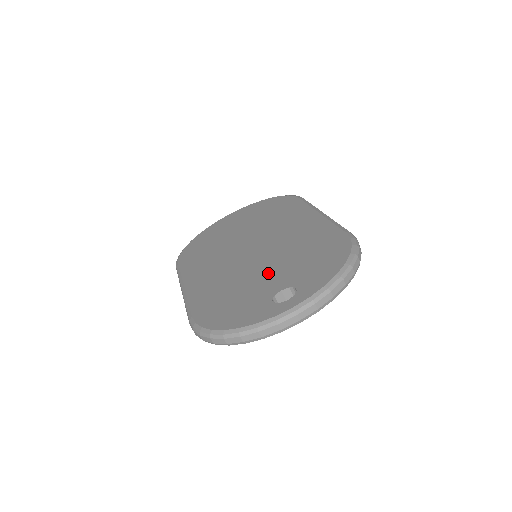
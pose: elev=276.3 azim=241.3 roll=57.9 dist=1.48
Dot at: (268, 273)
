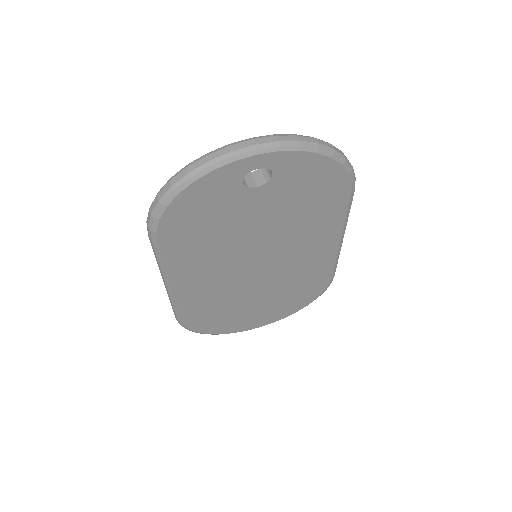
Dot at: occluded
